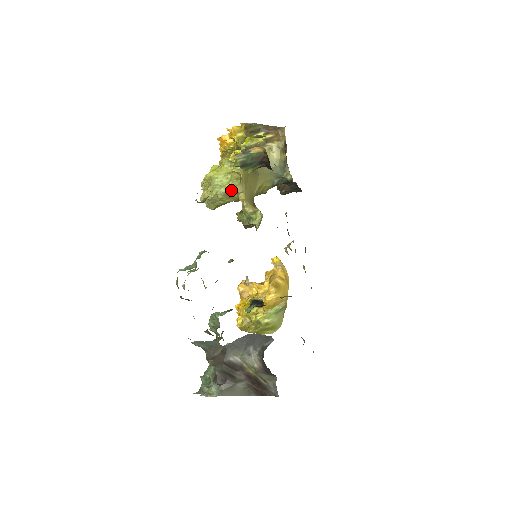
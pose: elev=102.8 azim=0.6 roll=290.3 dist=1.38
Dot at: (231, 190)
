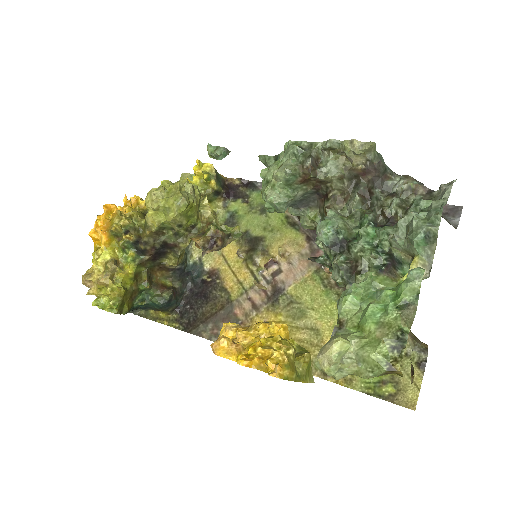
Dot at: occluded
